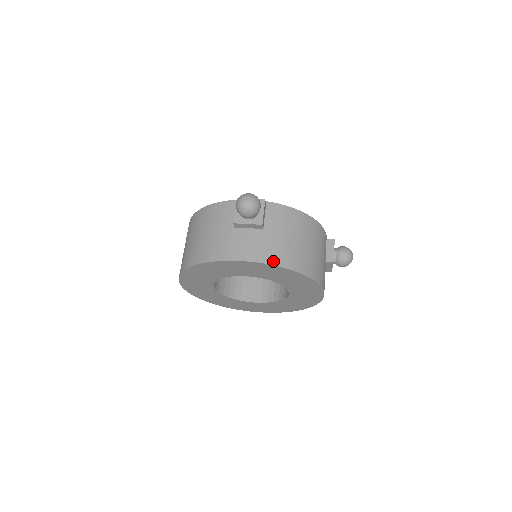
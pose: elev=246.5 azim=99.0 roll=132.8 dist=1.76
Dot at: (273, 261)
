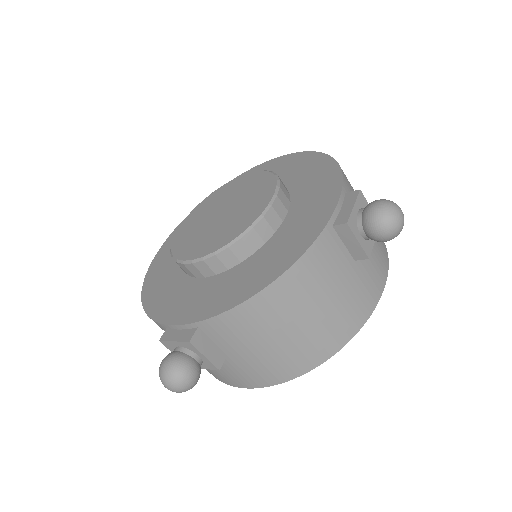
Dot at: (273, 381)
